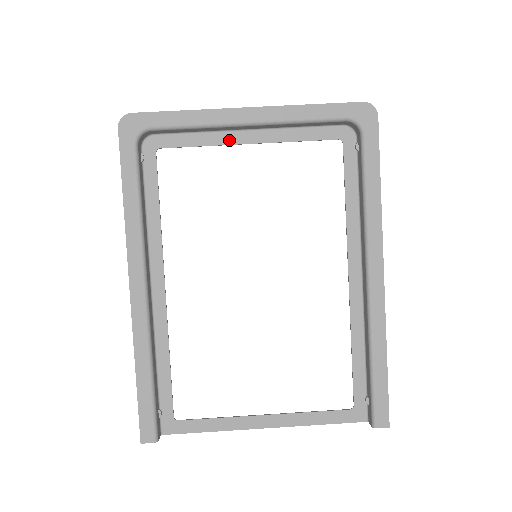
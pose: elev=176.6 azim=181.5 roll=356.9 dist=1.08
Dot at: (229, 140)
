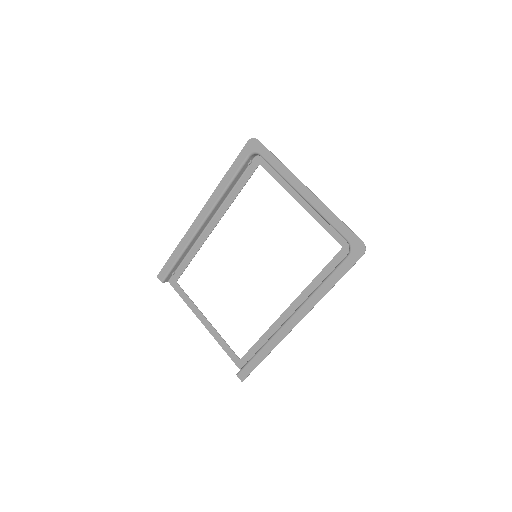
Dot at: (292, 193)
